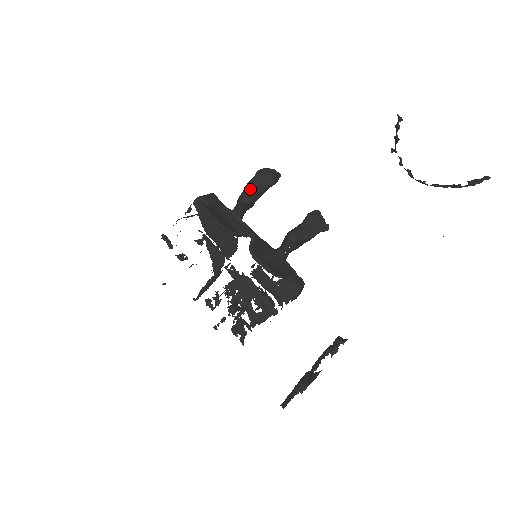
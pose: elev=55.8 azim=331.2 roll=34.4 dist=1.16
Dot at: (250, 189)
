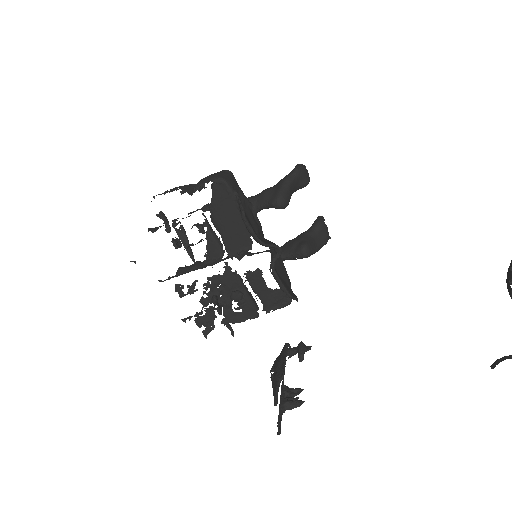
Dot at: (288, 192)
